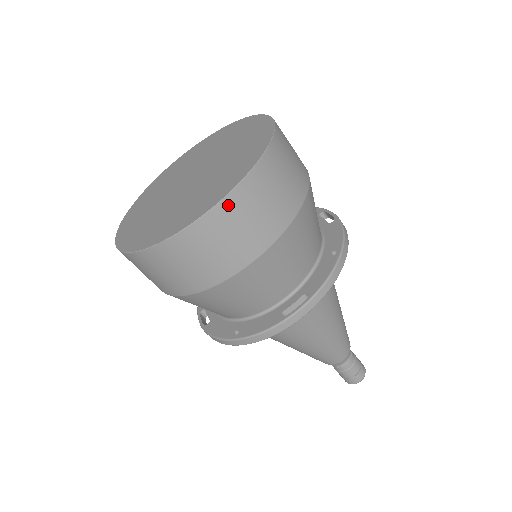
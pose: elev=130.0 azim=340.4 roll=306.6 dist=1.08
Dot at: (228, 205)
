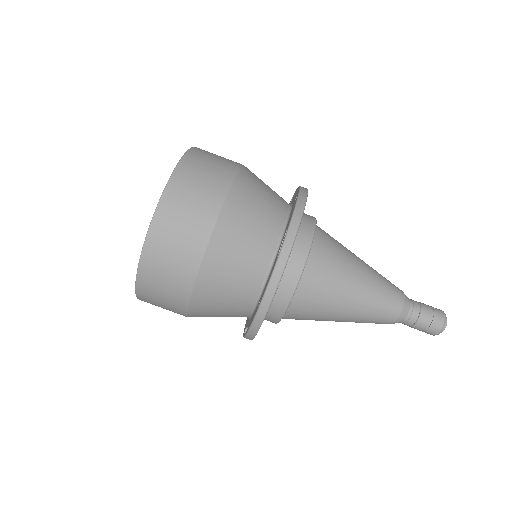
Dot at: (172, 189)
